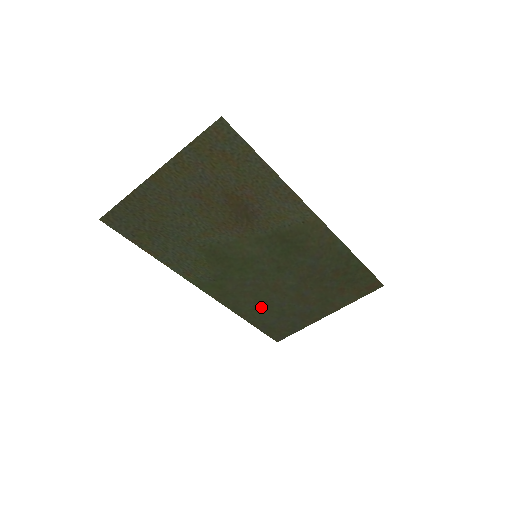
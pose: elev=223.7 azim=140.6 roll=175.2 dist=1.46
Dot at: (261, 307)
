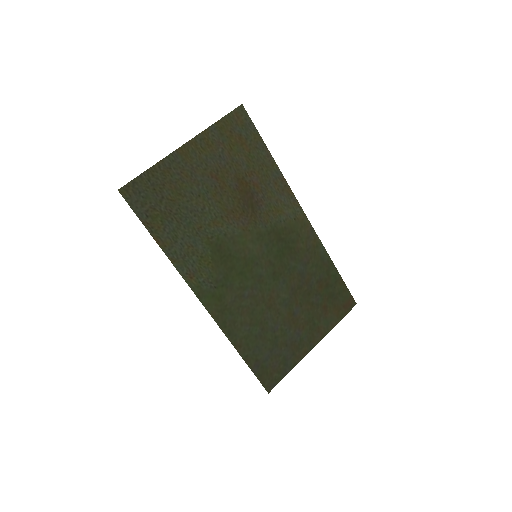
Dot at: (256, 332)
